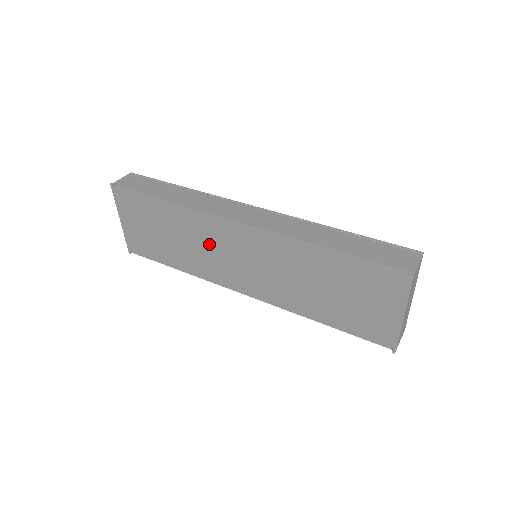
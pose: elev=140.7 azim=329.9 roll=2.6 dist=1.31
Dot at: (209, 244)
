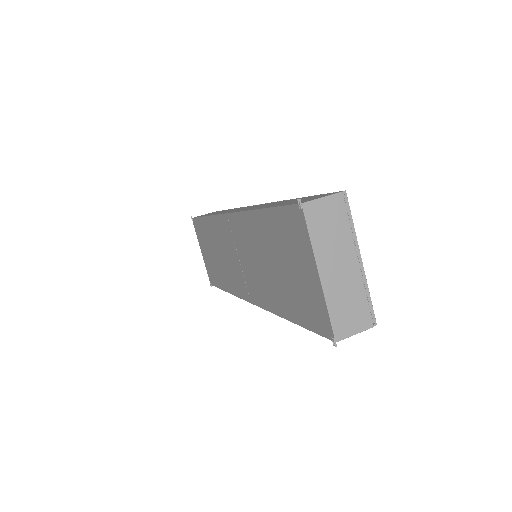
Dot at: (226, 250)
